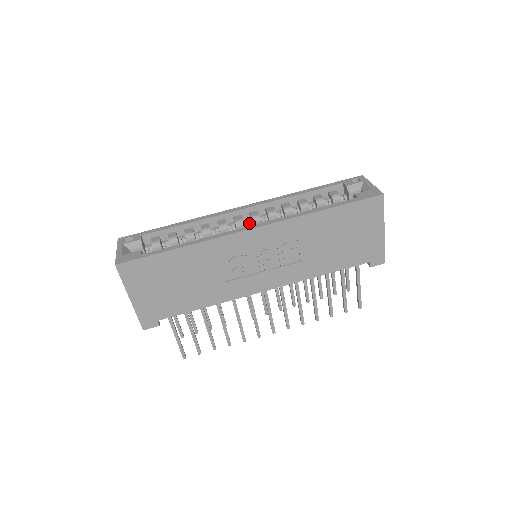
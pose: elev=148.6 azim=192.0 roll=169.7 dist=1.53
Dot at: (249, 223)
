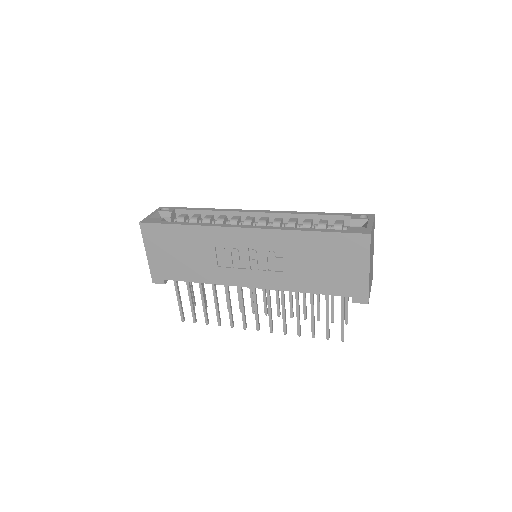
Dot at: (257, 225)
